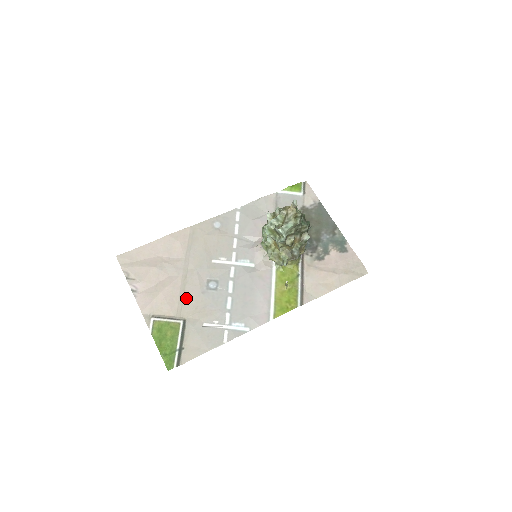
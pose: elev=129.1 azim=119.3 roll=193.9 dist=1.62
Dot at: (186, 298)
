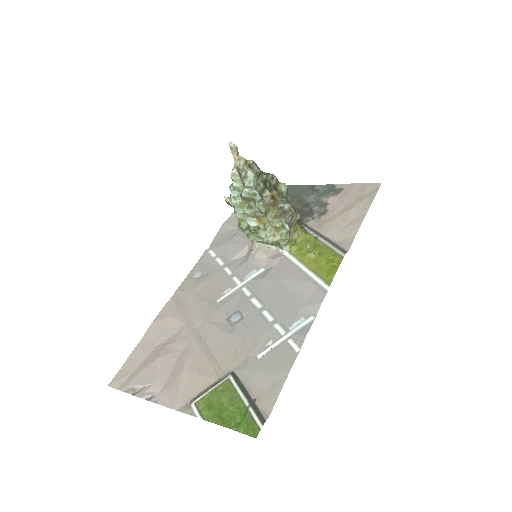
Dot at: (216, 353)
